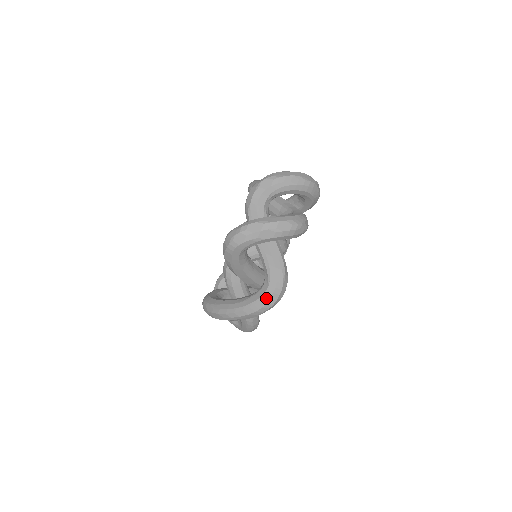
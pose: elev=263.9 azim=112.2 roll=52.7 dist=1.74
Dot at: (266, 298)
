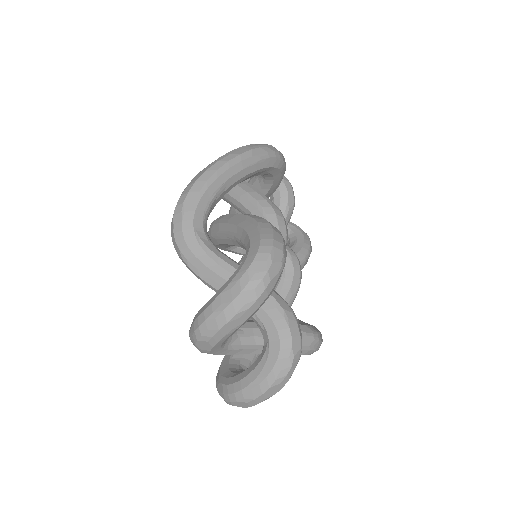
Dot at: occluded
